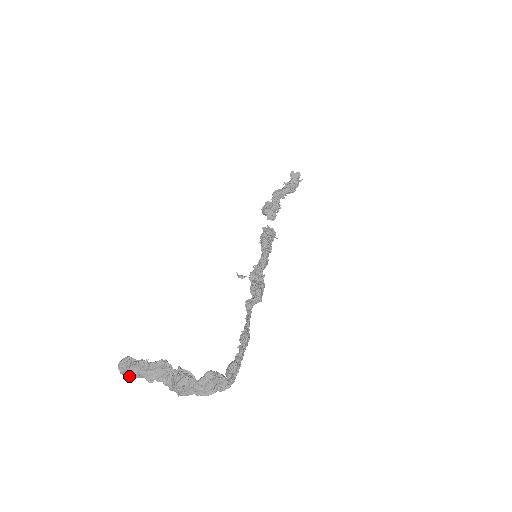
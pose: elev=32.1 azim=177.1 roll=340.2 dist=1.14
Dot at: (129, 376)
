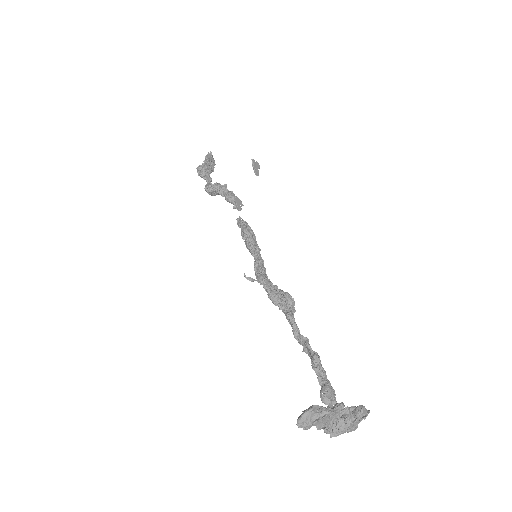
Dot at: (310, 427)
